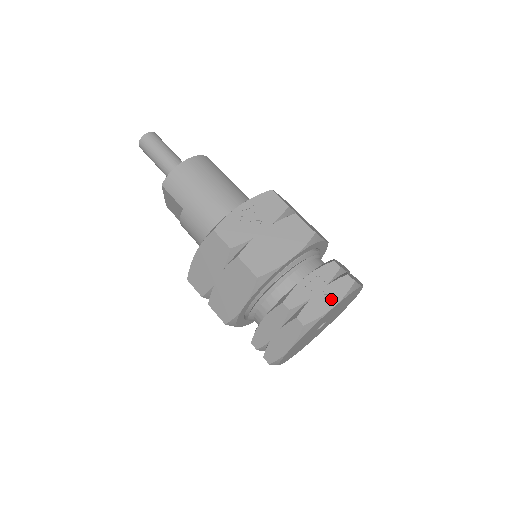
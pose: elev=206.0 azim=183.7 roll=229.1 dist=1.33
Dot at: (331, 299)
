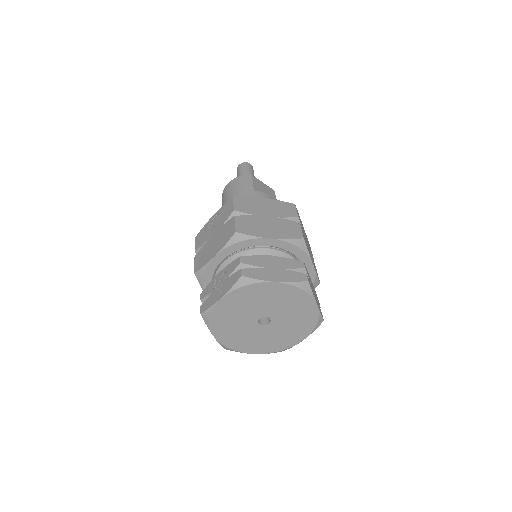
Dot at: (222, 292)
